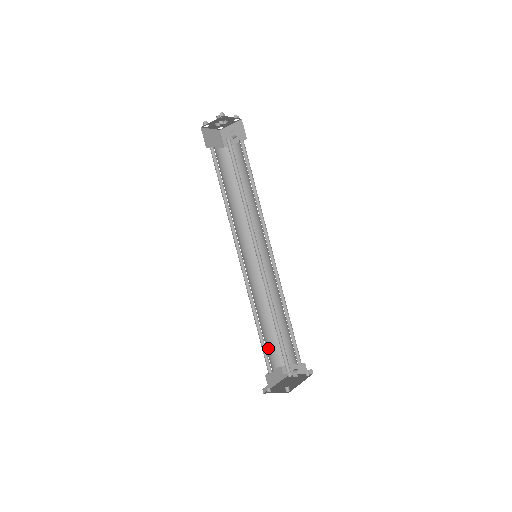
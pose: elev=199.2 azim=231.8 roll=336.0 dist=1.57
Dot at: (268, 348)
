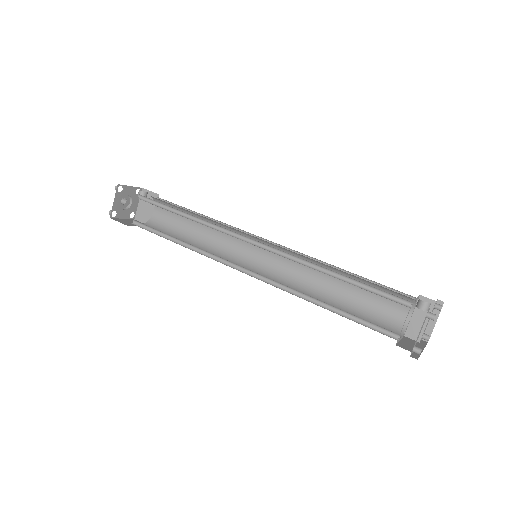
Dot at: occluded
